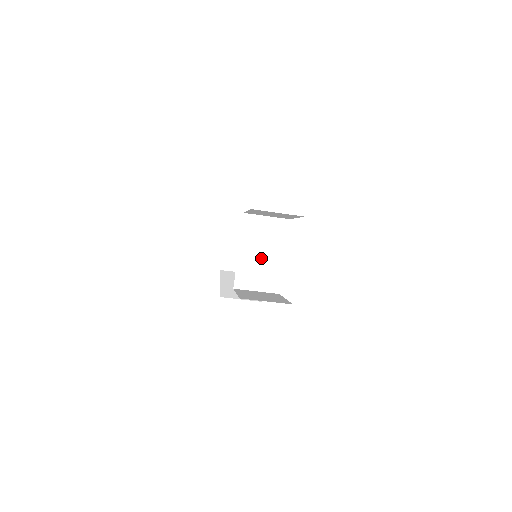
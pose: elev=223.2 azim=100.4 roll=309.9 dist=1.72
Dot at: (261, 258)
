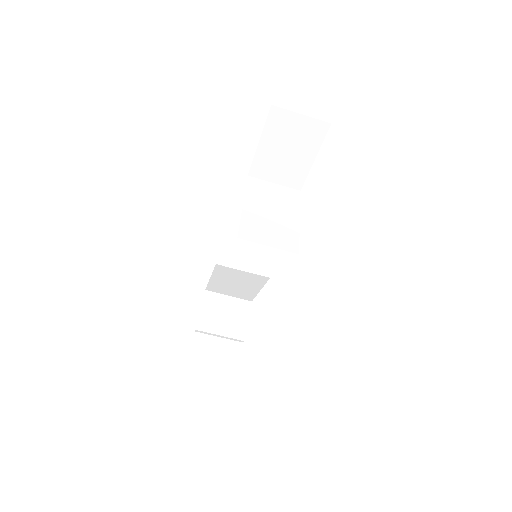
Dot at: (271, 216)
